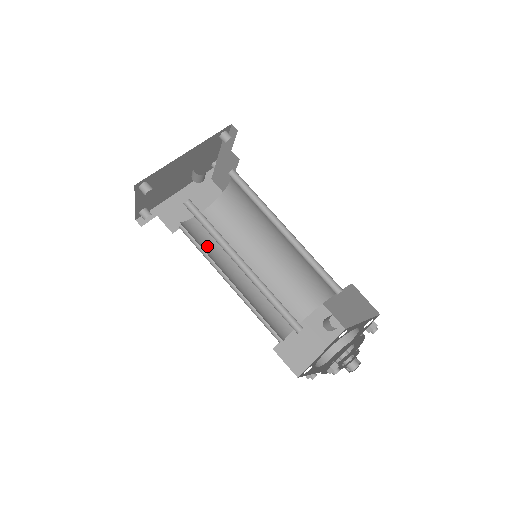
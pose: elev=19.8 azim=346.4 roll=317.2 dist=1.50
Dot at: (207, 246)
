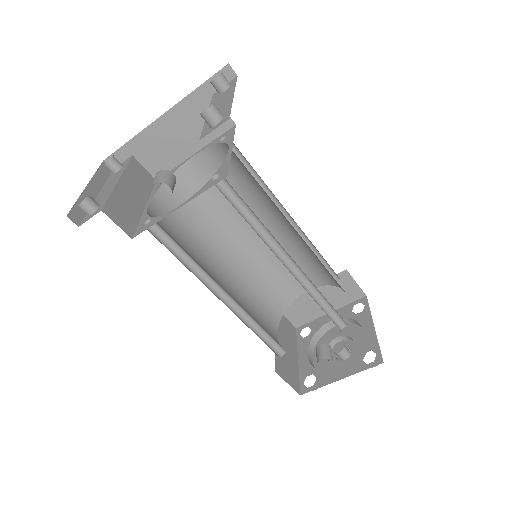
Dot at: (200, 210)
